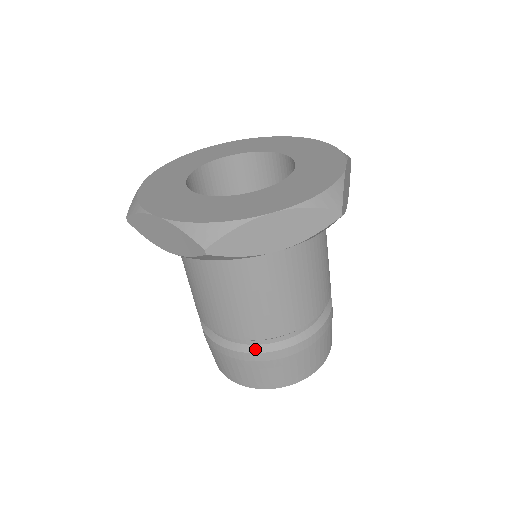
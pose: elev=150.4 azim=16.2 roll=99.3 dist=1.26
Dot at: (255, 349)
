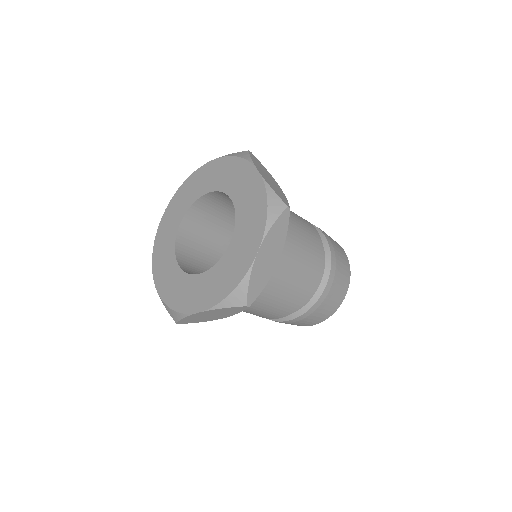
Dot at: (311, 304)
